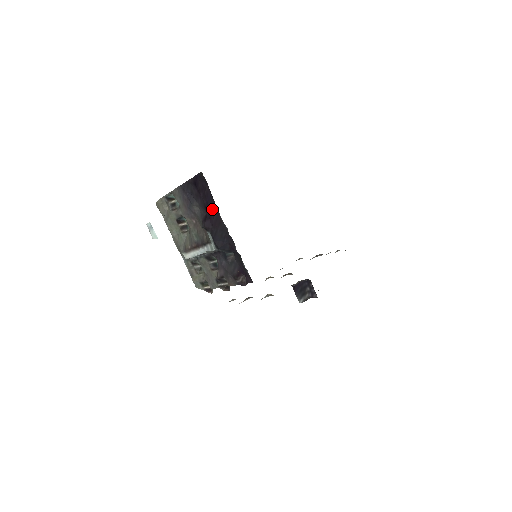
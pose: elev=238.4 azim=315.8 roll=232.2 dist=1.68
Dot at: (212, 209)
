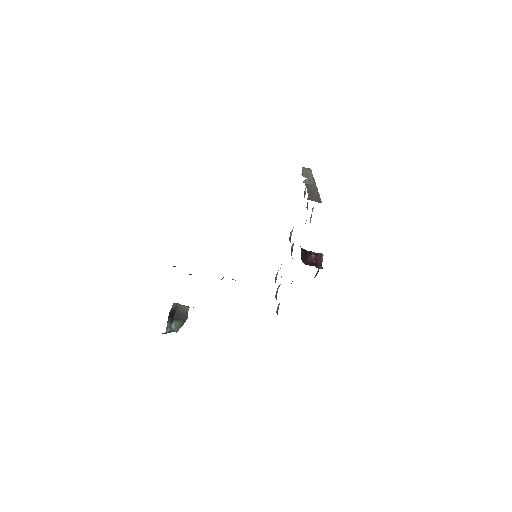
Dot at: occluded
